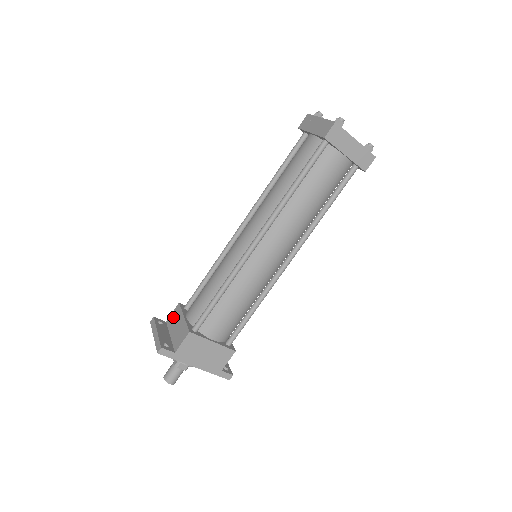
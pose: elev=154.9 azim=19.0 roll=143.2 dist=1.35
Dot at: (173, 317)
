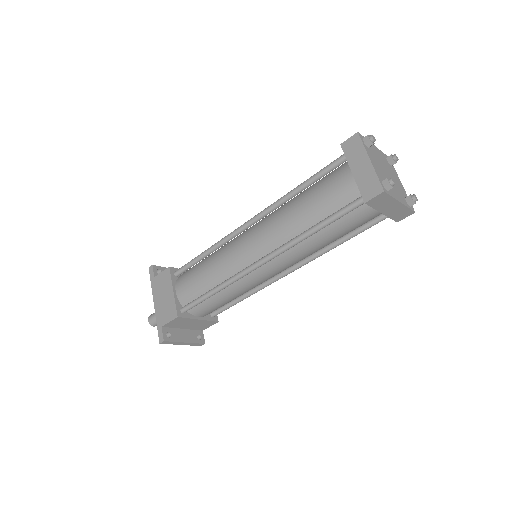
Dot at: occluded
